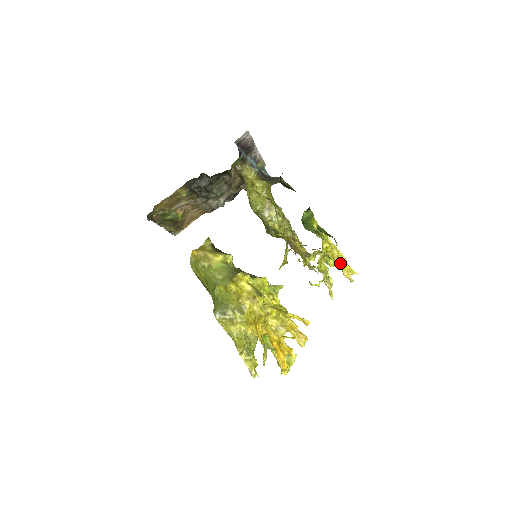
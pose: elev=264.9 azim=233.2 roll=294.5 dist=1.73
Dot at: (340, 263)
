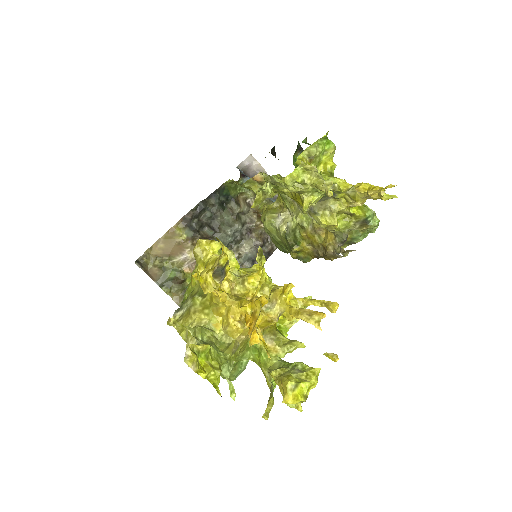
Dot at: (364, 192)
